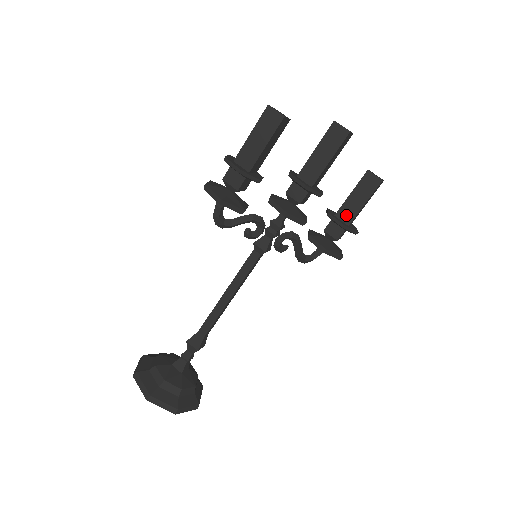
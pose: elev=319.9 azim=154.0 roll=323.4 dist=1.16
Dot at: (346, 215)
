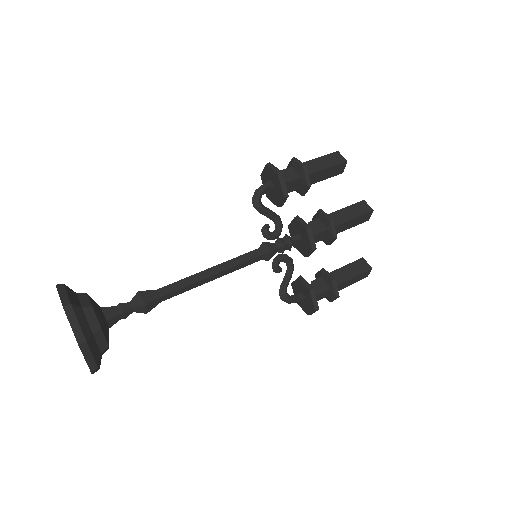
Dot at: (335, 278)
